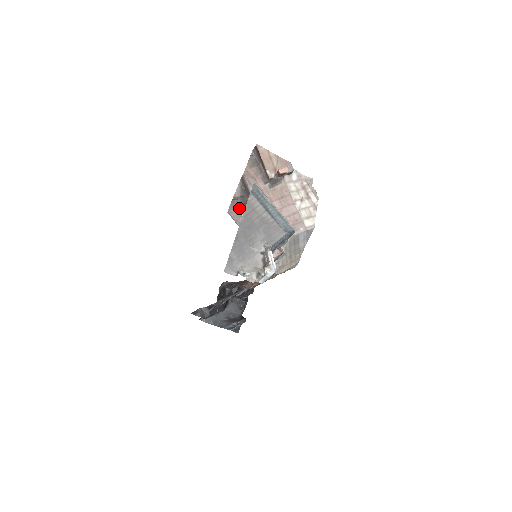
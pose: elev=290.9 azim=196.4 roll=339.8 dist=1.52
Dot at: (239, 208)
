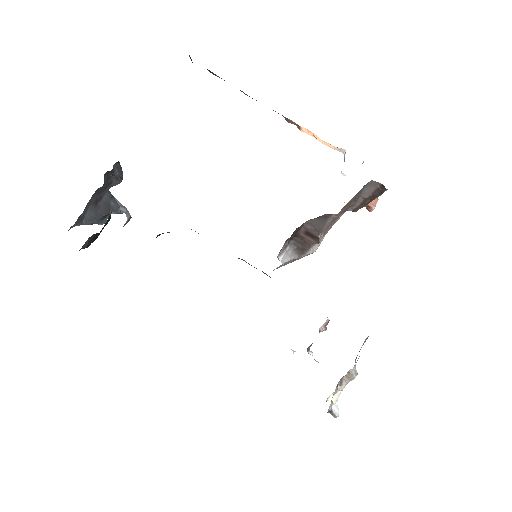
Dot at: occluded
